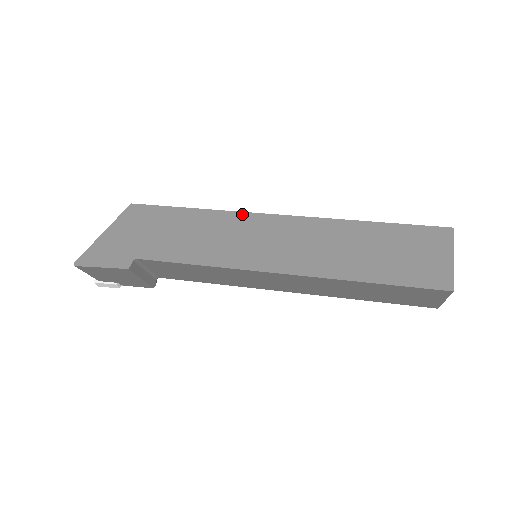
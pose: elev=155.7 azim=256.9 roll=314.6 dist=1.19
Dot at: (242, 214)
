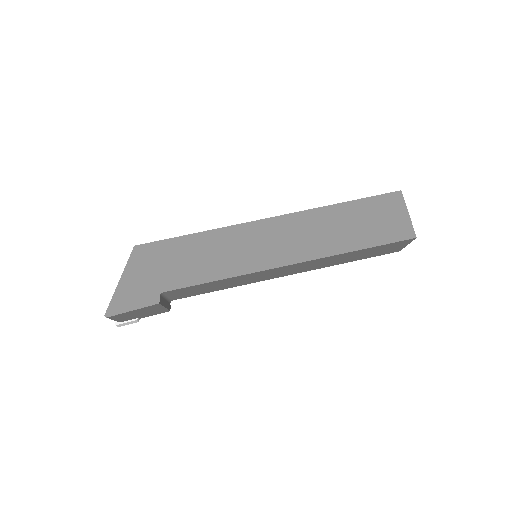
Dot at: (239, 226)
